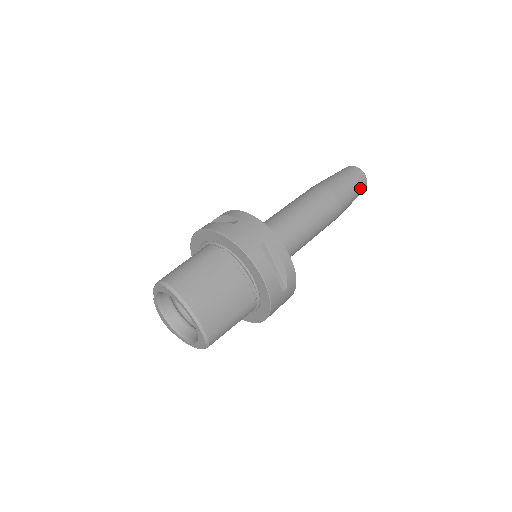
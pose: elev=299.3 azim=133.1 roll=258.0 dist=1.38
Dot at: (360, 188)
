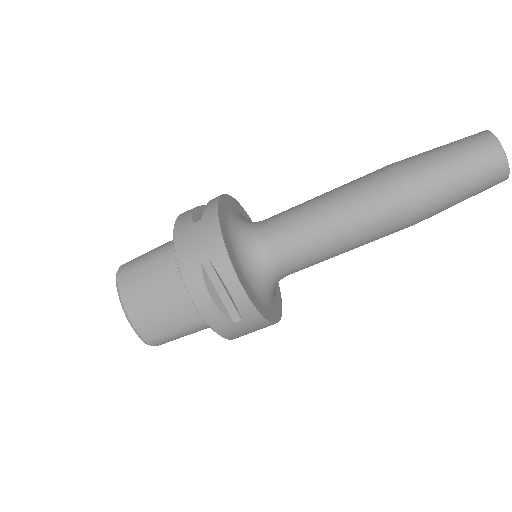
Dot at: (481, 179)
